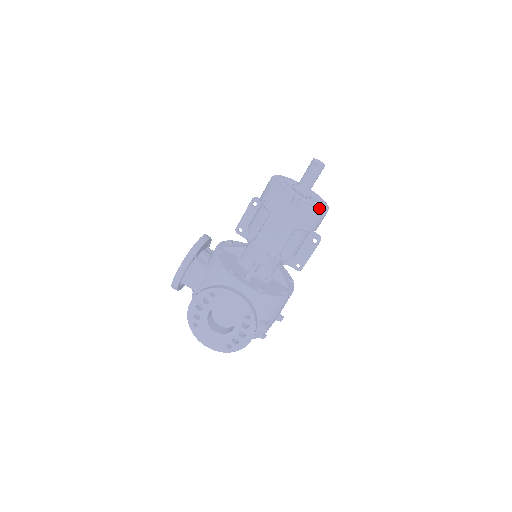
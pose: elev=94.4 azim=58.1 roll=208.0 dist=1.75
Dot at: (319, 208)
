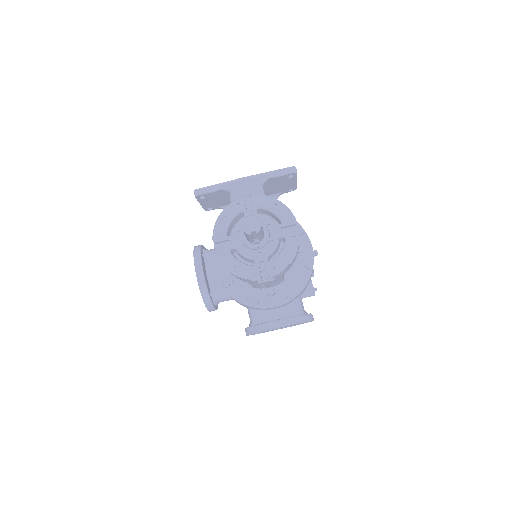
Dot at: (290, 250)
